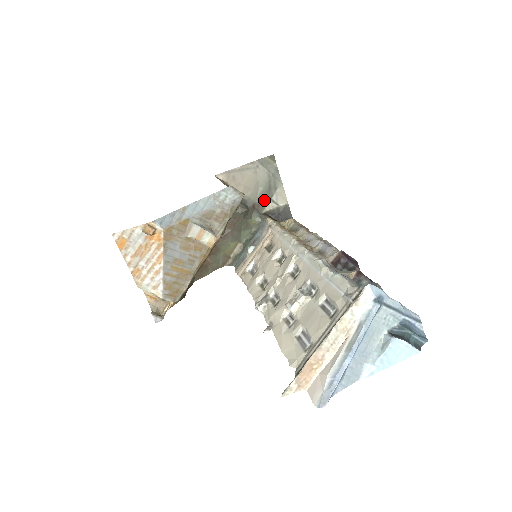
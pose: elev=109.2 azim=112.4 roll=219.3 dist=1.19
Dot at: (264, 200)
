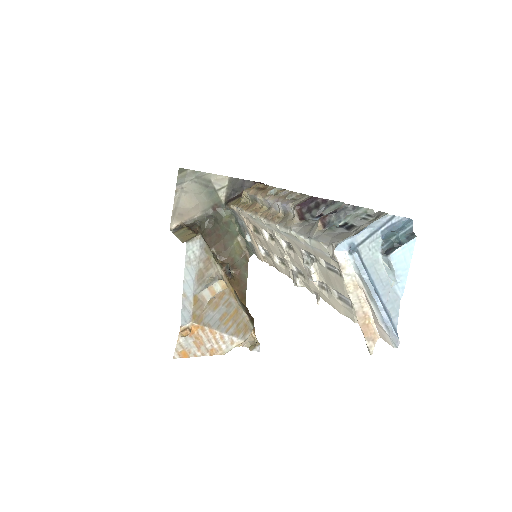
Dot at: (214, 197)
